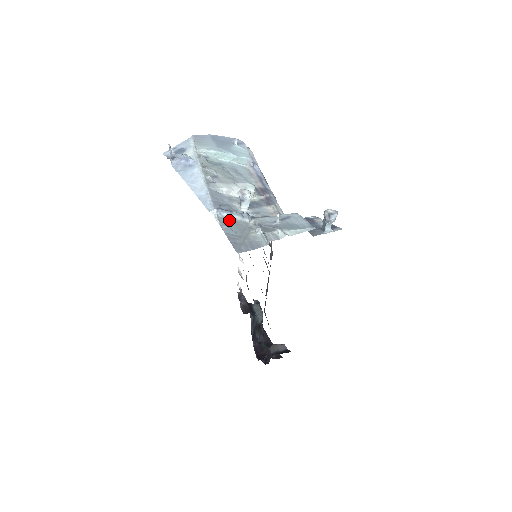
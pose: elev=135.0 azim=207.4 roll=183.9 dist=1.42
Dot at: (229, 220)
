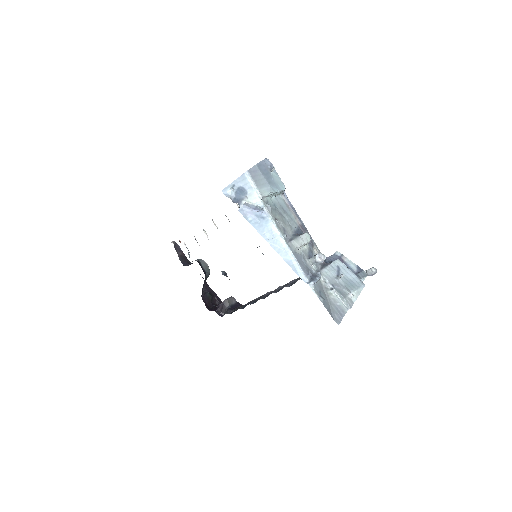
Dot at: (317, 287)
